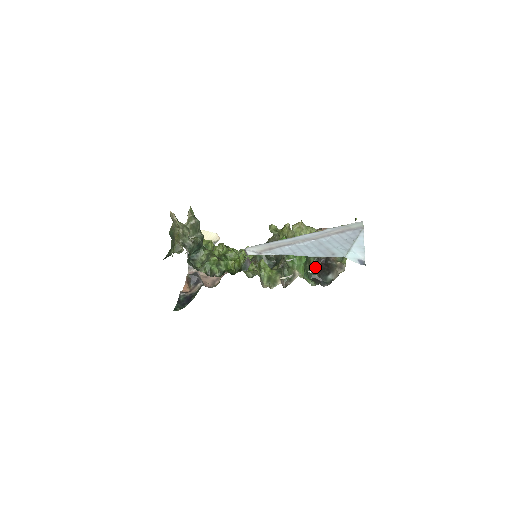
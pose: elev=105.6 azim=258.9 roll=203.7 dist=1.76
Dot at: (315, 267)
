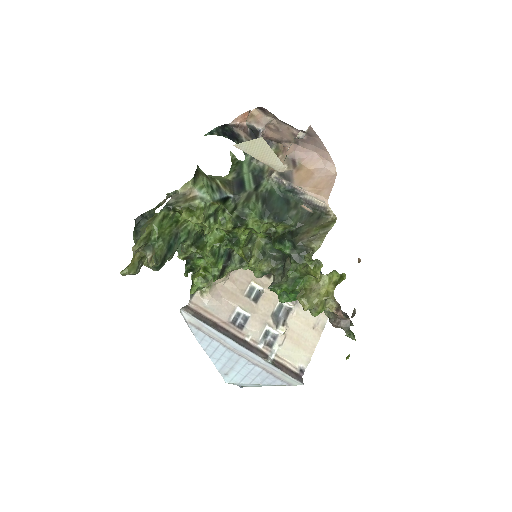
Dot at: (290, 305)
